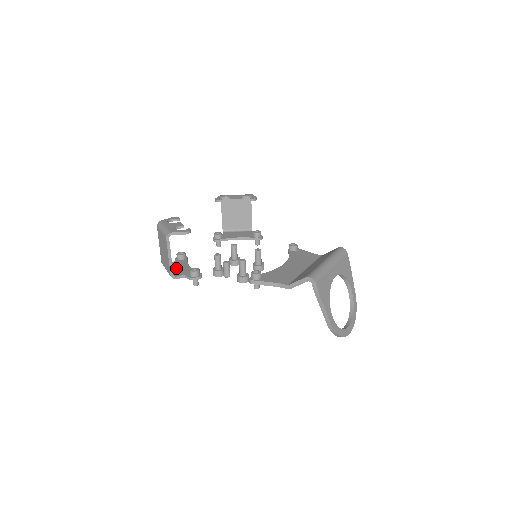
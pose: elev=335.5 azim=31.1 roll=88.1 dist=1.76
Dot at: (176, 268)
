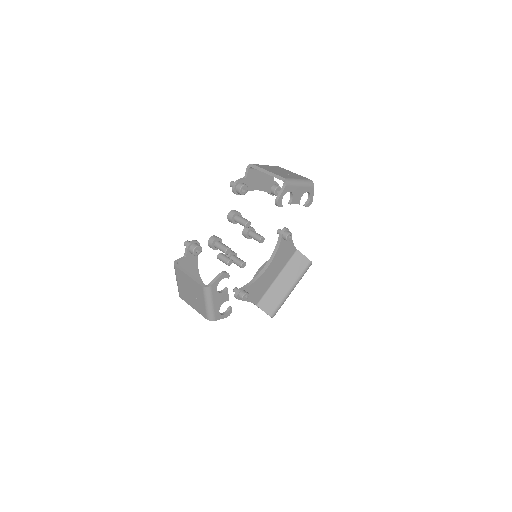
Dot at: occluded
